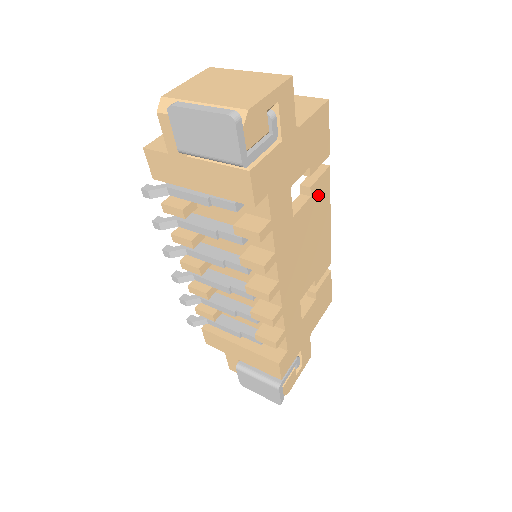
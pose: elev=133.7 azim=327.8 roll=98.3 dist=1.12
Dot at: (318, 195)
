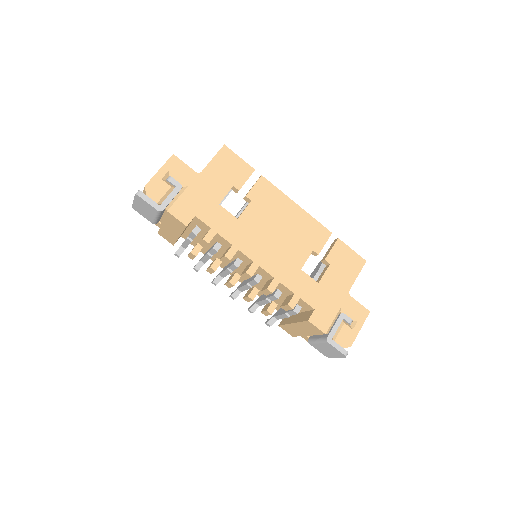
Dot at: (262, 197)
